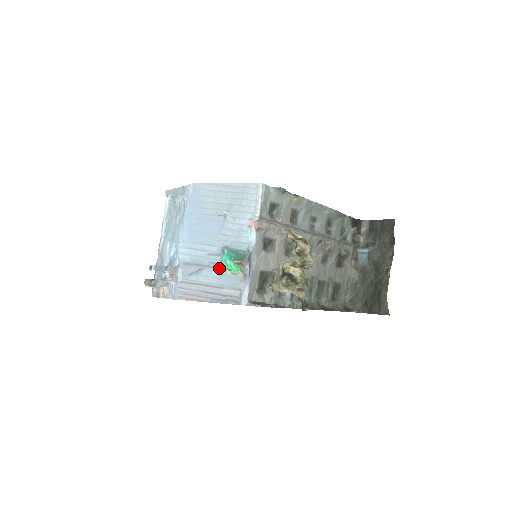
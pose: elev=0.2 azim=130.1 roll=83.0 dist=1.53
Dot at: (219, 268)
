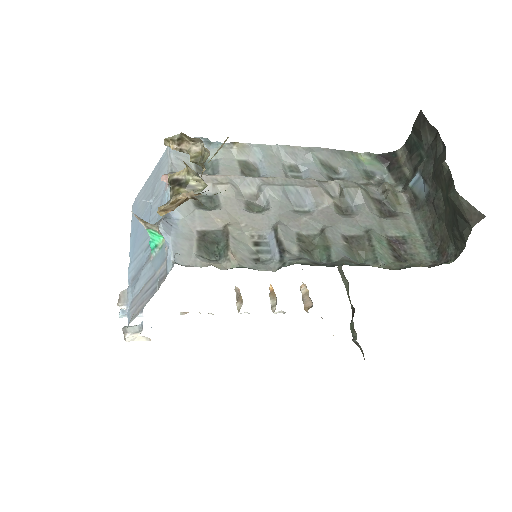
Dot at: (150, 255)
